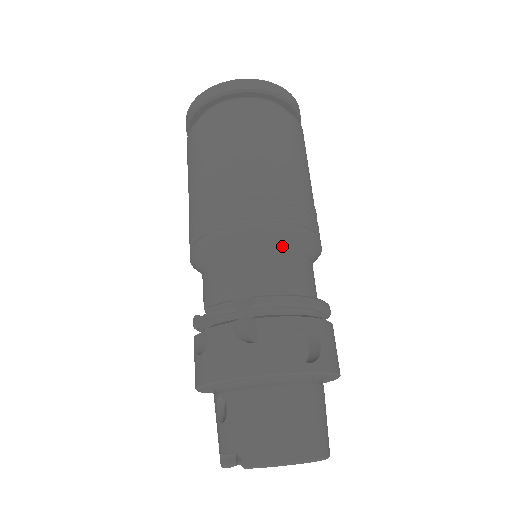
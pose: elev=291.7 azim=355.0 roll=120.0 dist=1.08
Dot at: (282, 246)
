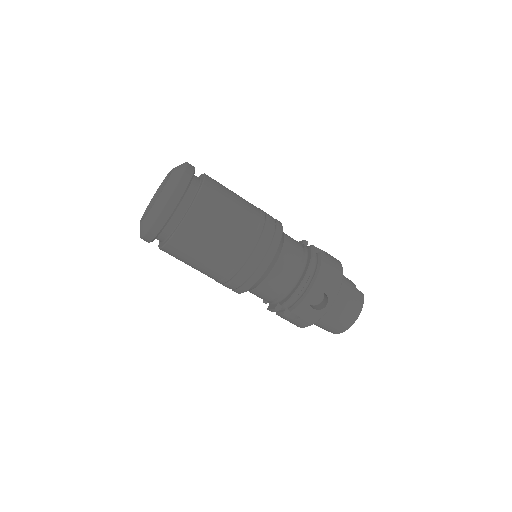
Dot at: (268, 274)
